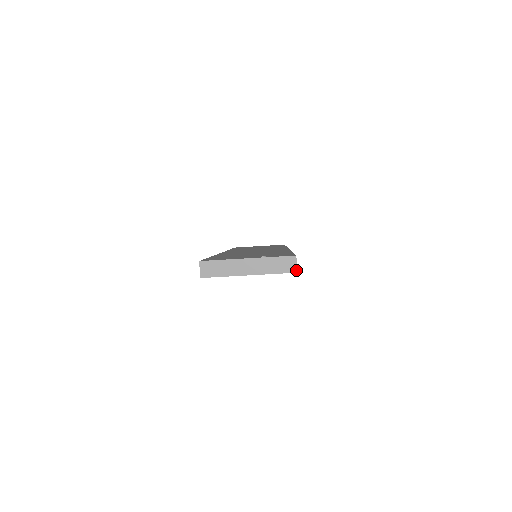
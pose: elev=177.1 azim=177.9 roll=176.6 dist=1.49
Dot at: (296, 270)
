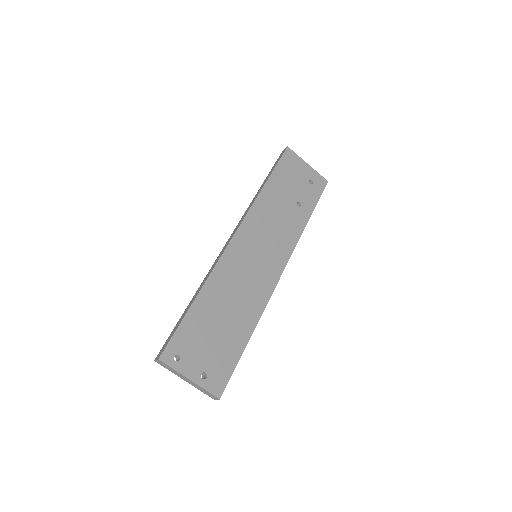
Dot at: (215, 399)
